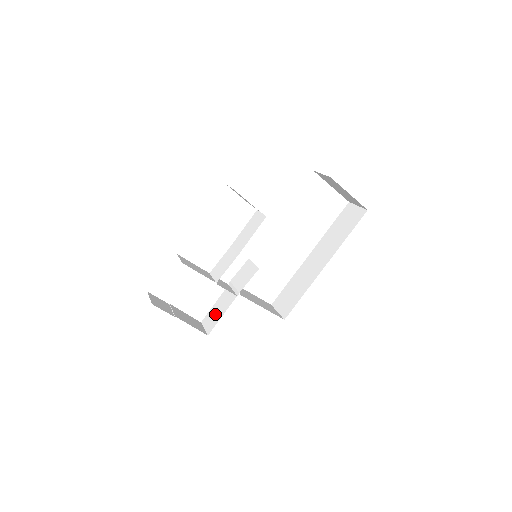
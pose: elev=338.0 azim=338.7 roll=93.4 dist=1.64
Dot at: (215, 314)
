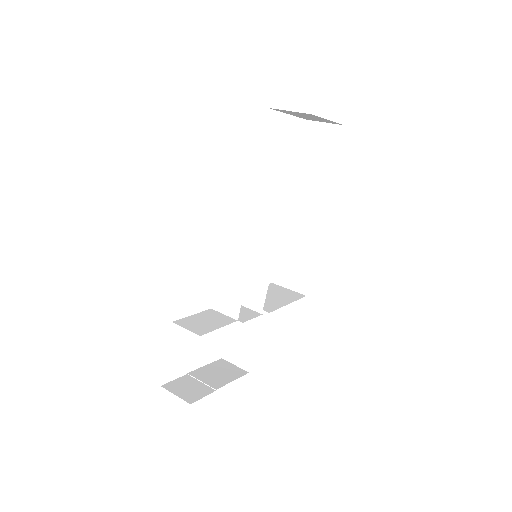
Dot at: (239, 344)
